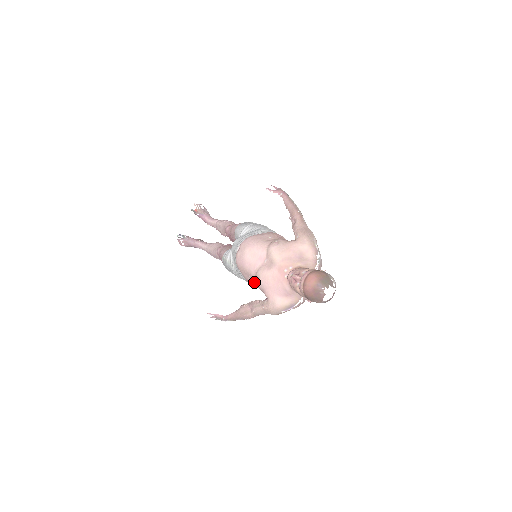
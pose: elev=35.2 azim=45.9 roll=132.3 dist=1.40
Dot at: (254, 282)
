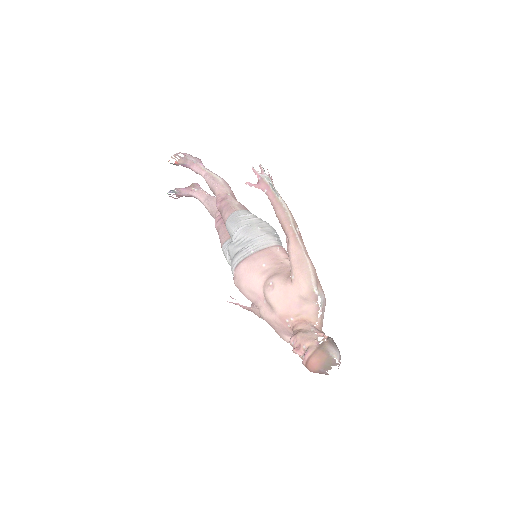
Dot at: occluded
